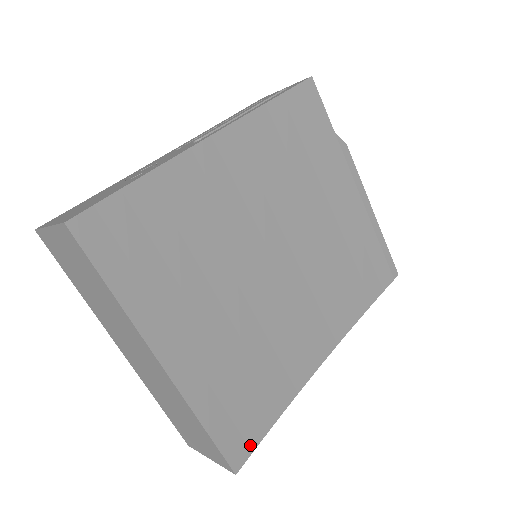
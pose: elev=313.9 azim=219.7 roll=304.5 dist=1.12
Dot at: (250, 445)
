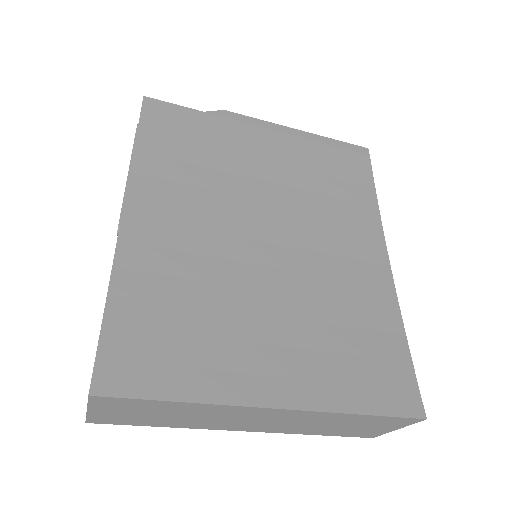
Dot at: (411, 386)
